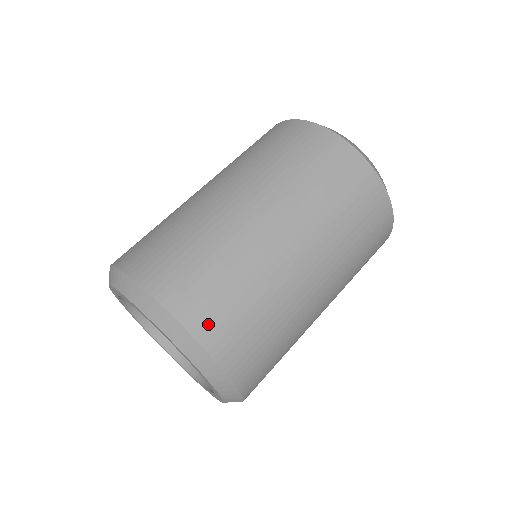
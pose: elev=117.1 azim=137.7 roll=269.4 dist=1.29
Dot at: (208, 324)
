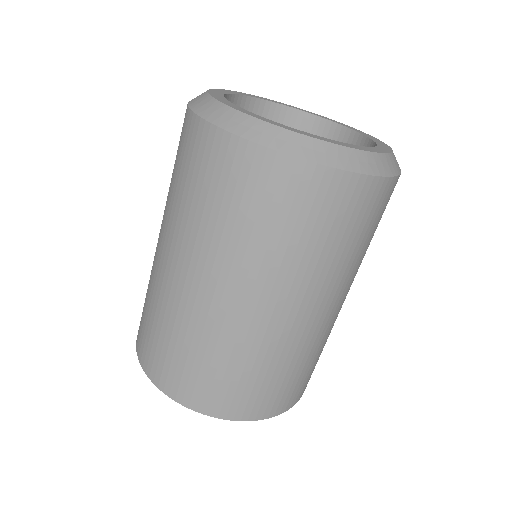
Dot at: (300, 393)
